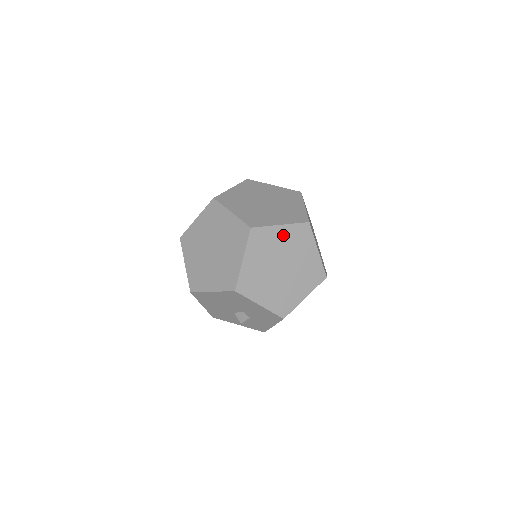
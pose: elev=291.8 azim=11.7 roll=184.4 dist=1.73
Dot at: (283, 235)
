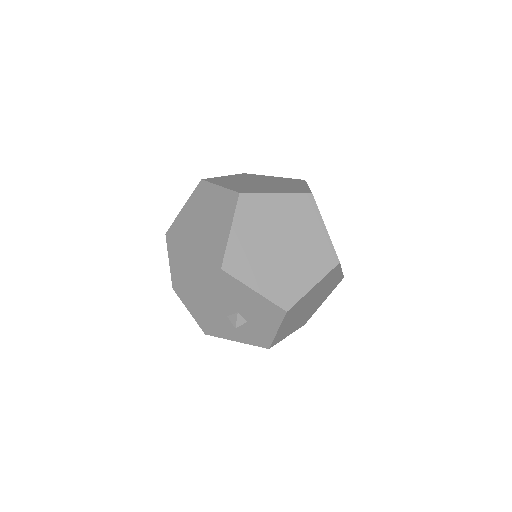
Dot at: (280, 205)
